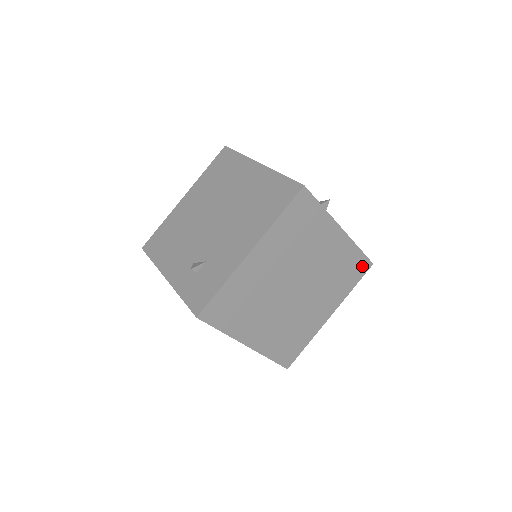
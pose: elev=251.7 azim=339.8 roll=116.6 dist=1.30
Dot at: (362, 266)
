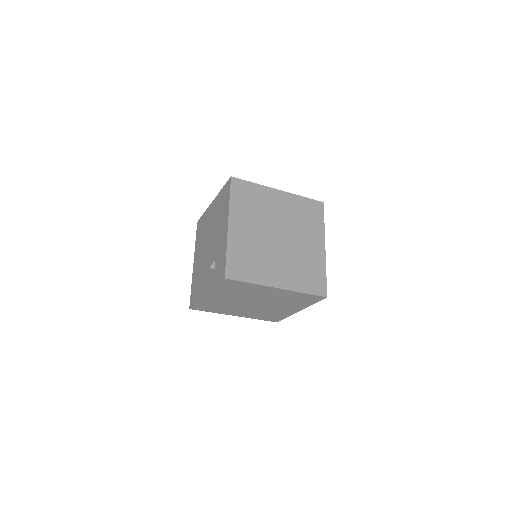
Dot at: (316, 207)
